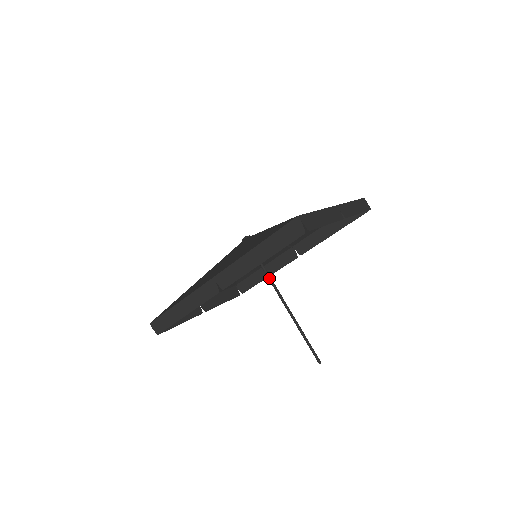
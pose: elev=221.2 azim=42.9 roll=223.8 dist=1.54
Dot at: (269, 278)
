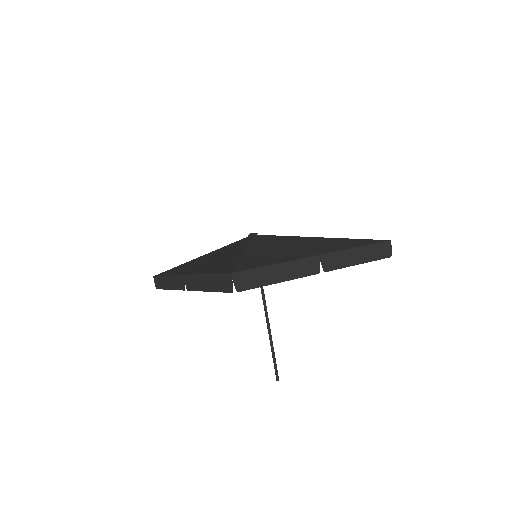
Dot at: occluded
